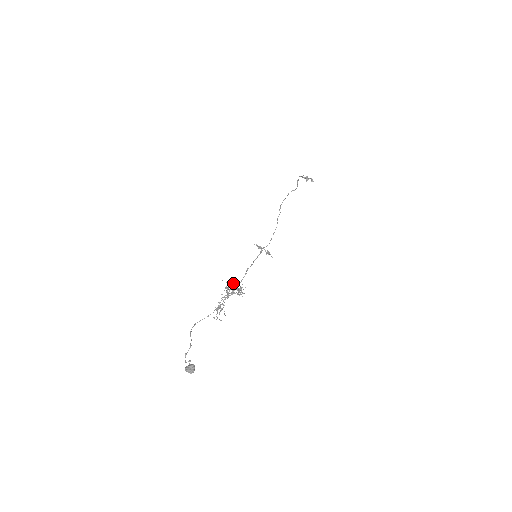
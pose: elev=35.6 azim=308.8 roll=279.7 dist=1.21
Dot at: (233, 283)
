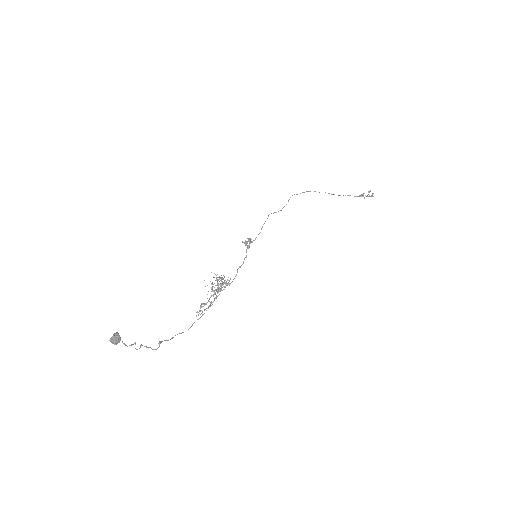
Dot at: (215, 280)
